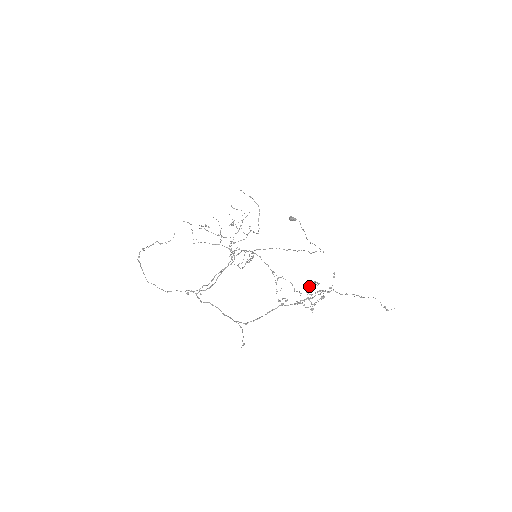
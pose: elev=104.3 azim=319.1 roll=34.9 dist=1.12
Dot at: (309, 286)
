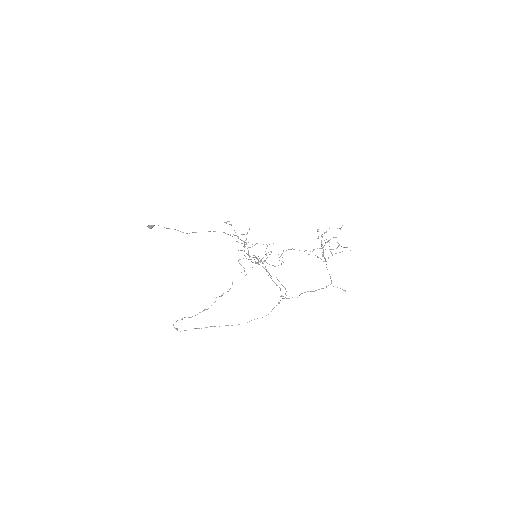
Dot at: occluded
